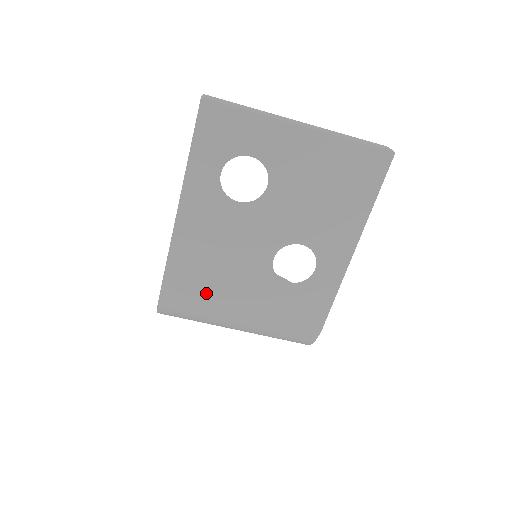
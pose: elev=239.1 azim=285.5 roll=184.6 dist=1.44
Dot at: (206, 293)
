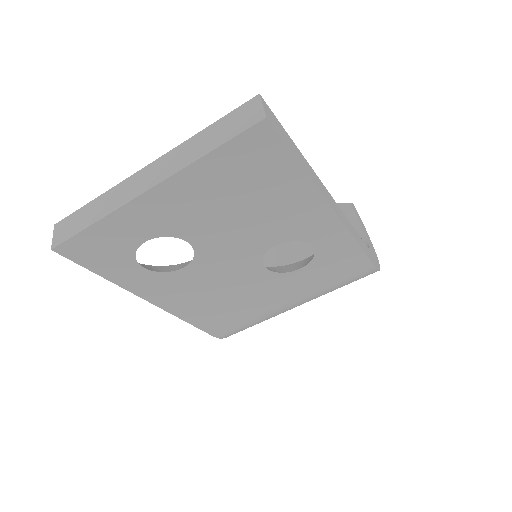
Dot at: (245, 316)
